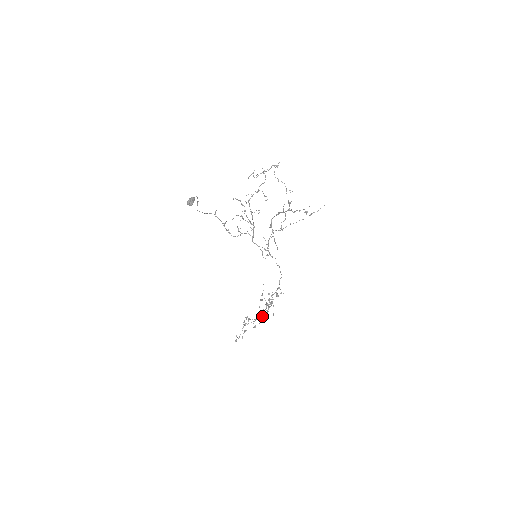
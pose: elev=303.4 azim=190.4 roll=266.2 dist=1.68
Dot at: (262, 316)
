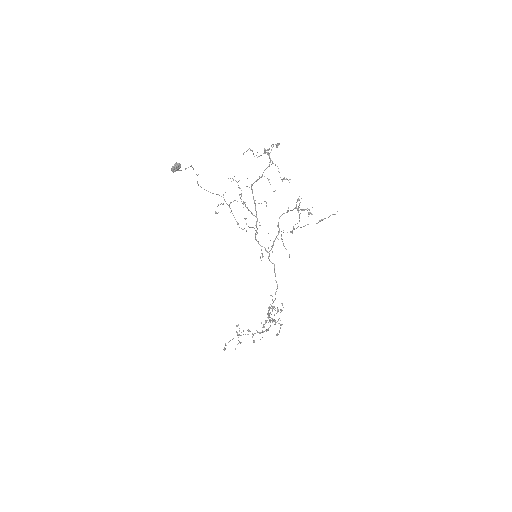
Dot at: occluded
